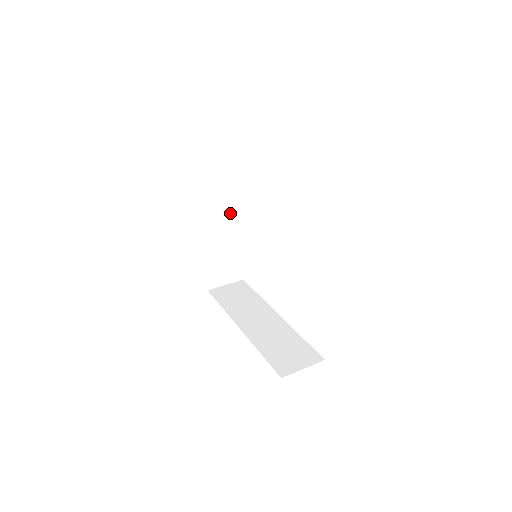
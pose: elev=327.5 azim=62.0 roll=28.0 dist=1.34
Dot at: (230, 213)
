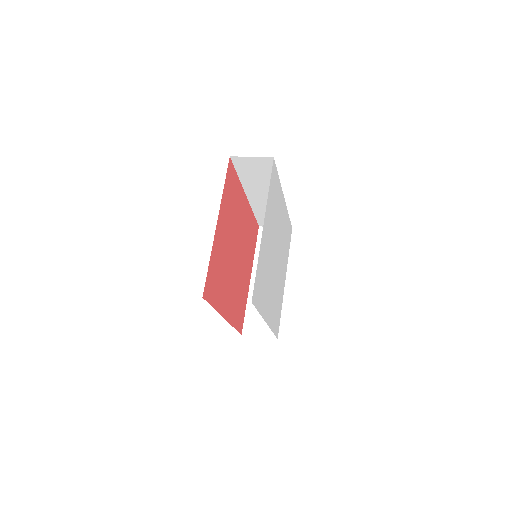
Dot at: occluded
